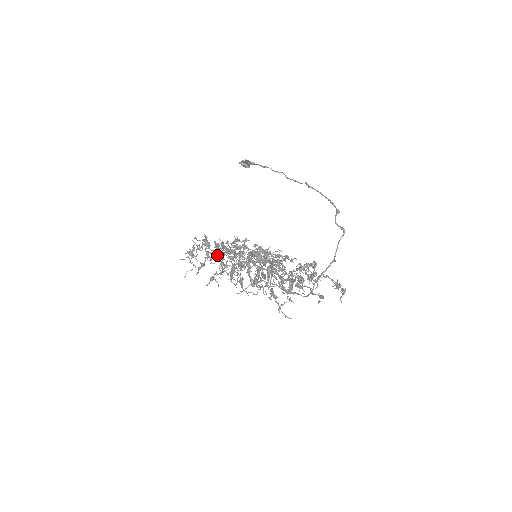
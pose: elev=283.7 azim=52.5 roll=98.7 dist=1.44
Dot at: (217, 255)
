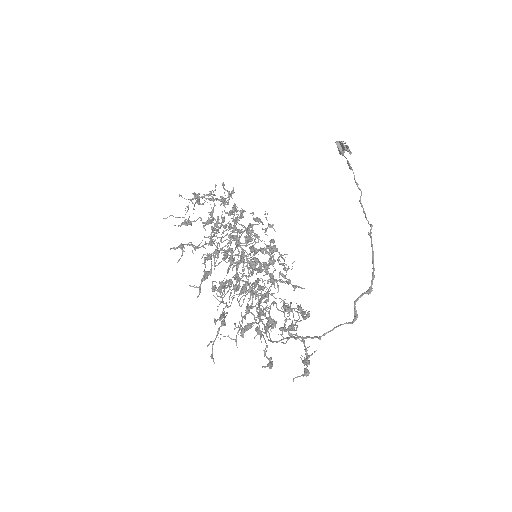
Dot at: (219, 222)
